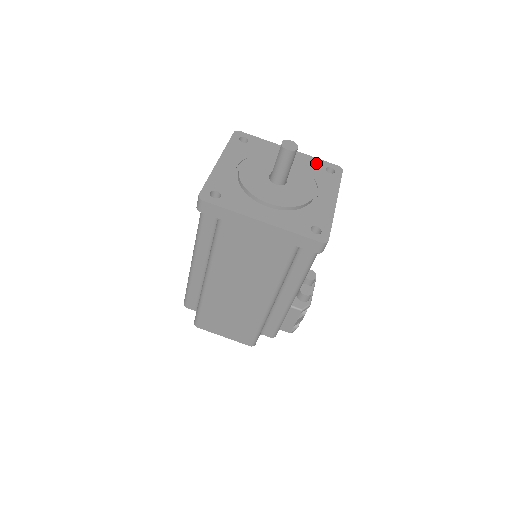
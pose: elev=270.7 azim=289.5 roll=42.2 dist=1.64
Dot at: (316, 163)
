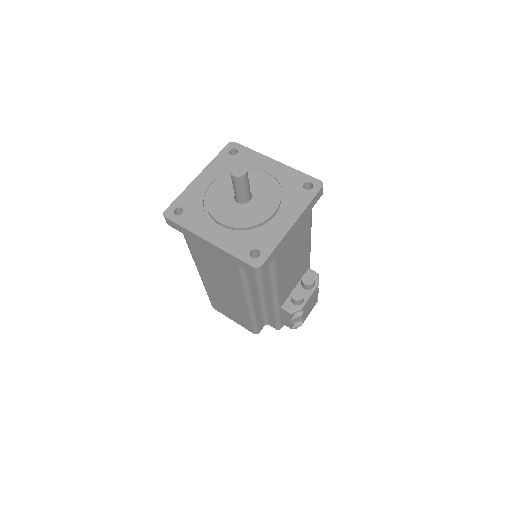
Dot at: (296, 177)
